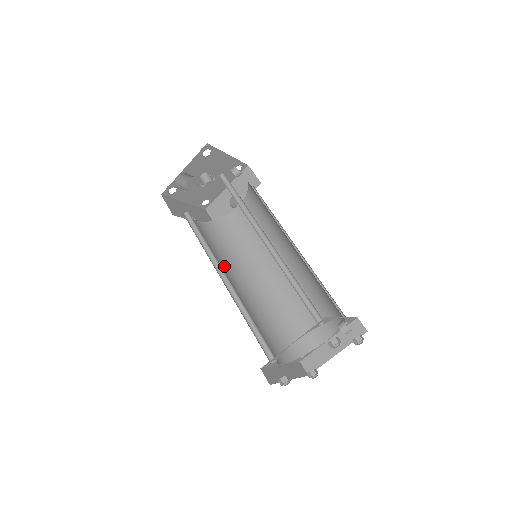
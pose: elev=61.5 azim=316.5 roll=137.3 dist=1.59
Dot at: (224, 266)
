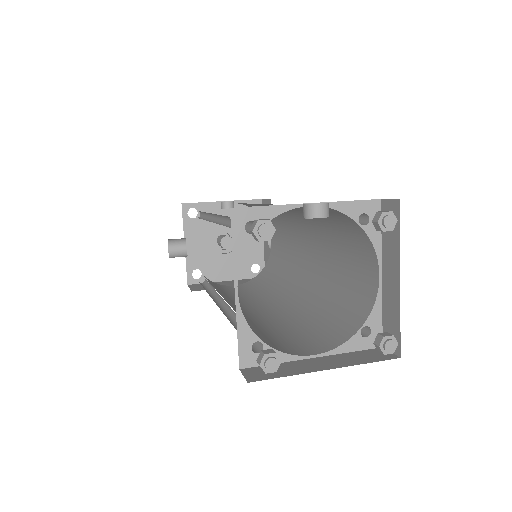
Dot at: (252, 302)
